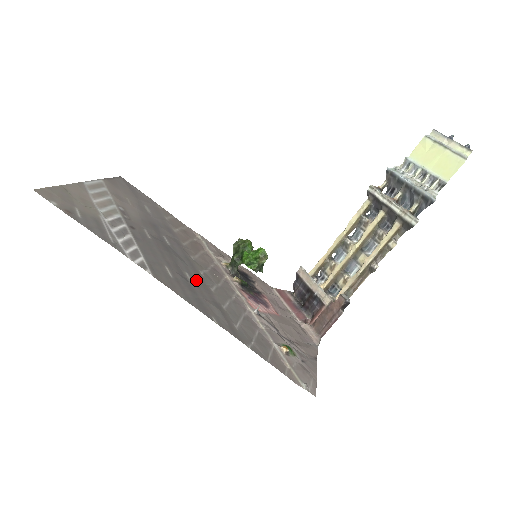
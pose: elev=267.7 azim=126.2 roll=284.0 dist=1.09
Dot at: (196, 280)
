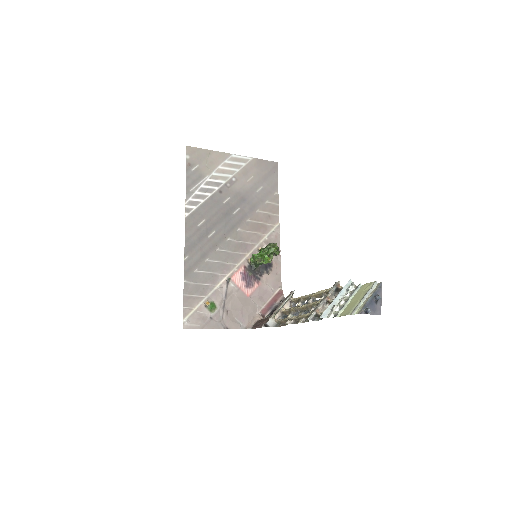
Dot at: (215, 238)
